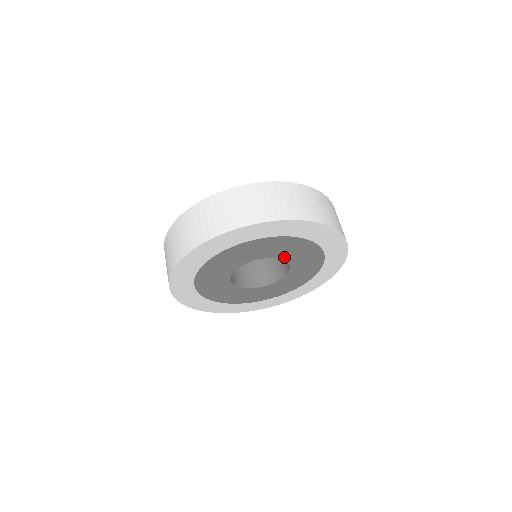
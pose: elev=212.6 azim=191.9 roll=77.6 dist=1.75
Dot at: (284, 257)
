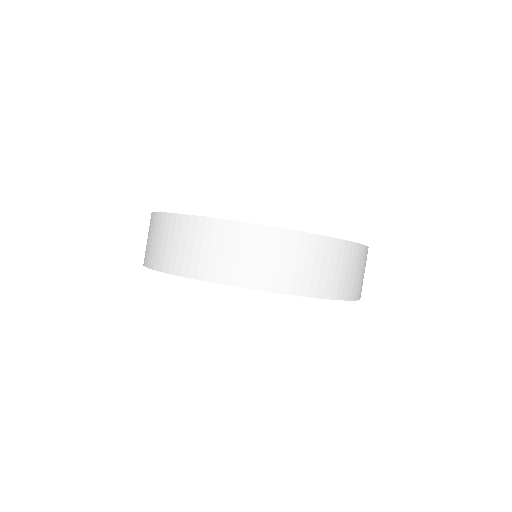
Dot at: occluded
